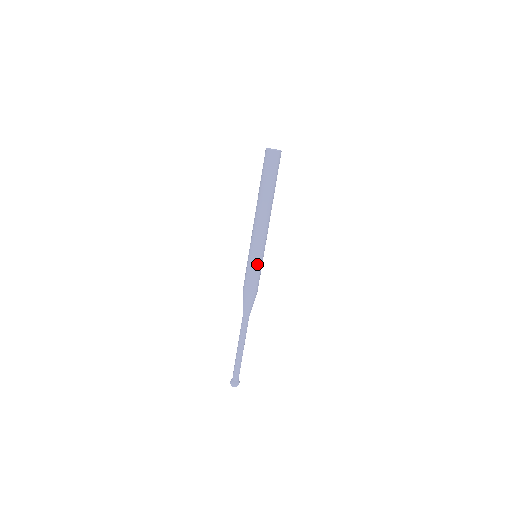
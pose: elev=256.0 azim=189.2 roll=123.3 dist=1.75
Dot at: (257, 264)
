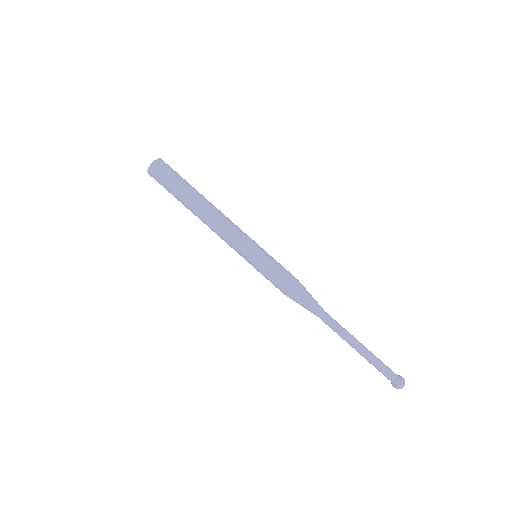
Dot at: (265, 258)
